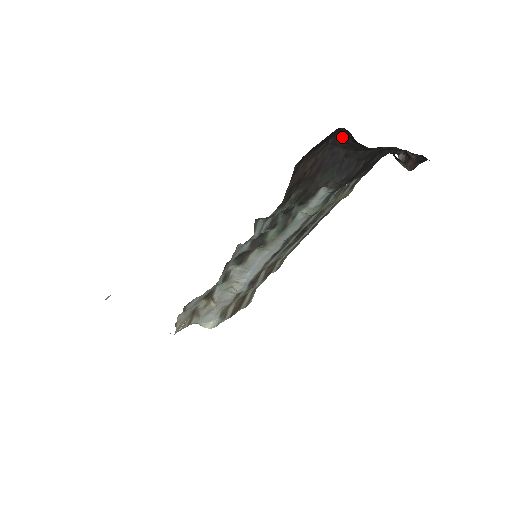
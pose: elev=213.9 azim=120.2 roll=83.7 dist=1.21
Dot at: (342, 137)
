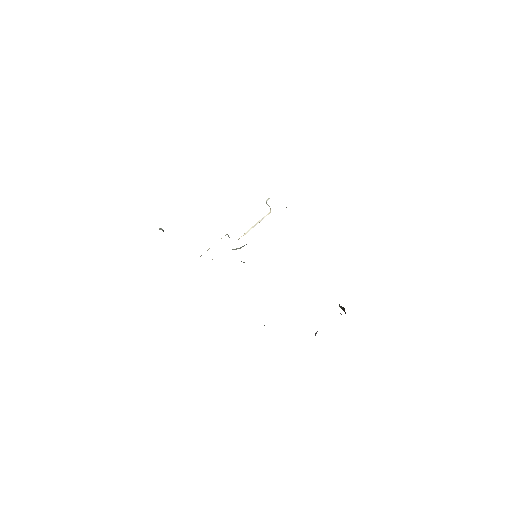
Dot at: occluded
